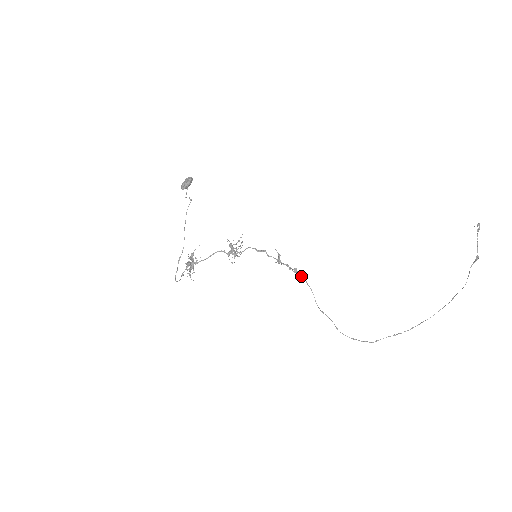
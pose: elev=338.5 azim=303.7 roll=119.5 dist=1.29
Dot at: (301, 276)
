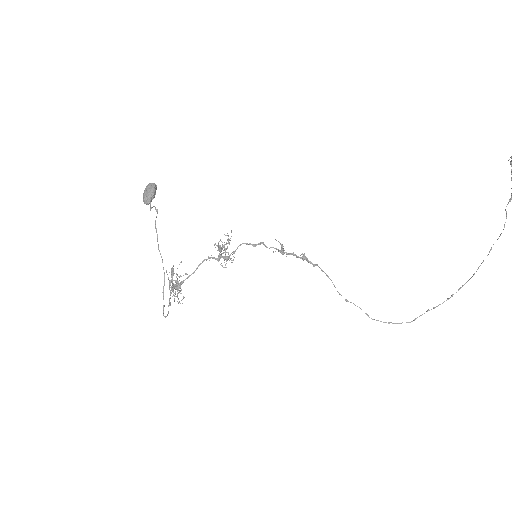
Dot at: (313, 264)
